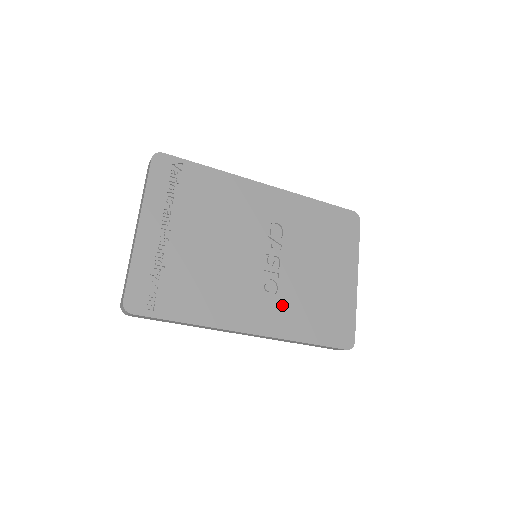
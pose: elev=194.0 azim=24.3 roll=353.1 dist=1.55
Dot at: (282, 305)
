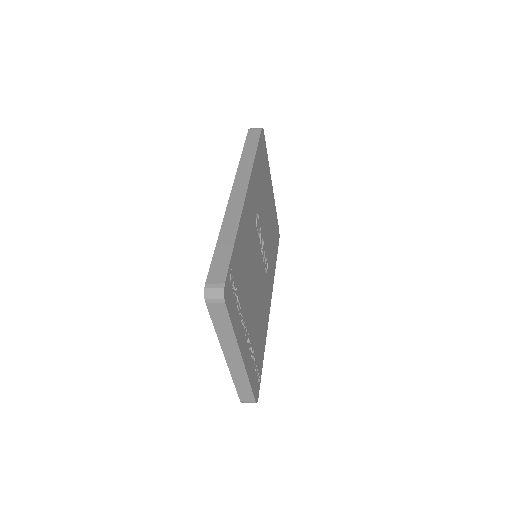
Dot at: (269, 265)
